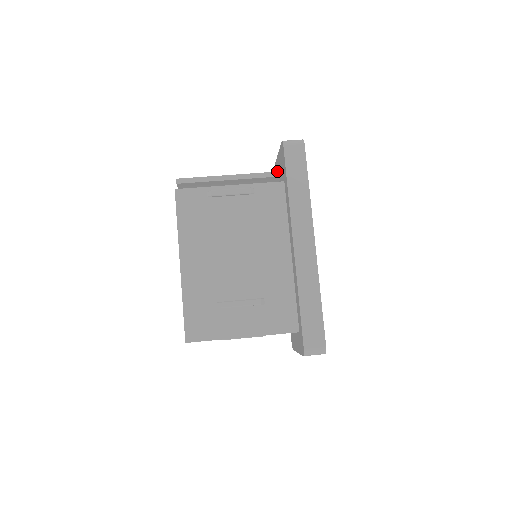
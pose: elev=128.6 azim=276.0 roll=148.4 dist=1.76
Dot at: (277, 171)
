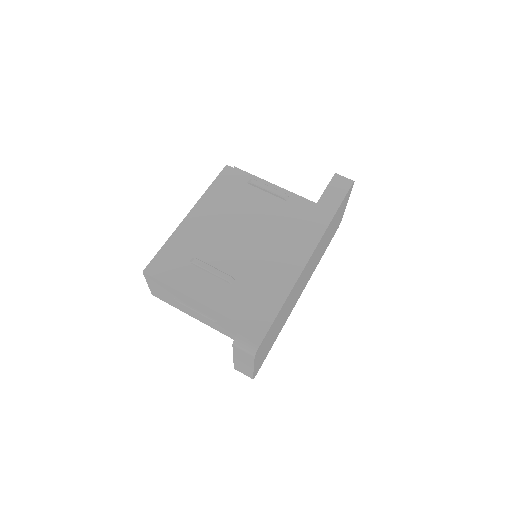
Dot at: occluded
